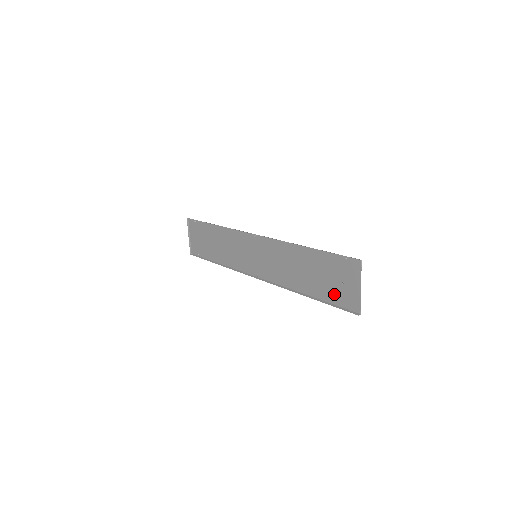
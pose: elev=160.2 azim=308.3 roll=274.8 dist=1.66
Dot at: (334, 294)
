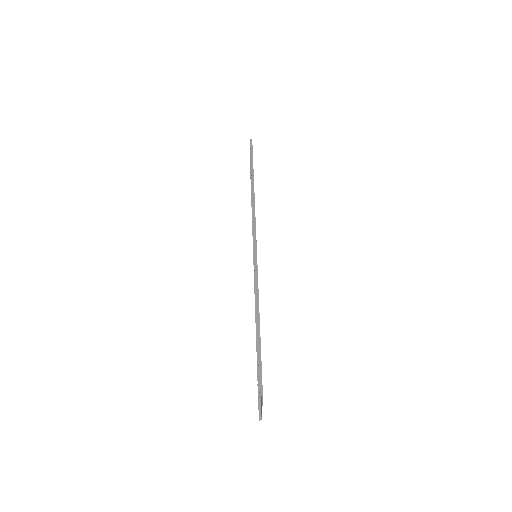
Dot at: occluded
